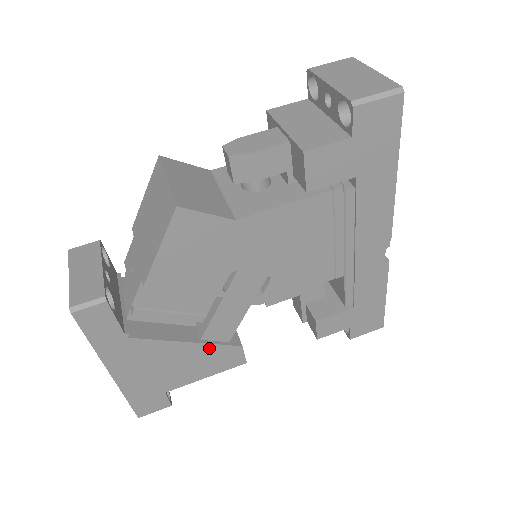
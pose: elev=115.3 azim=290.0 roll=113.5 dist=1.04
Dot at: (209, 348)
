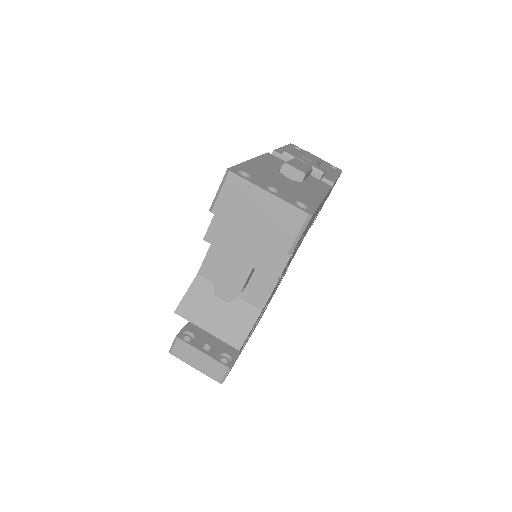
Dot at: occluded
